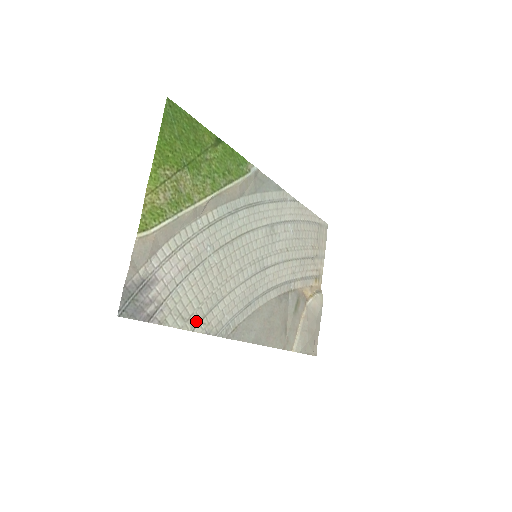
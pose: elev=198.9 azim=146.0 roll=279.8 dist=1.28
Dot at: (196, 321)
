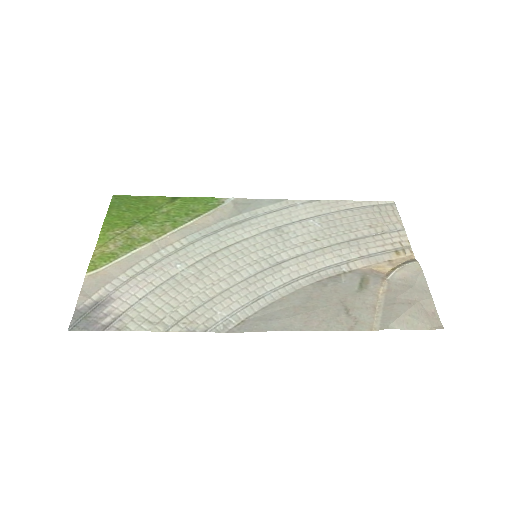
Dot at: (171, 323)
